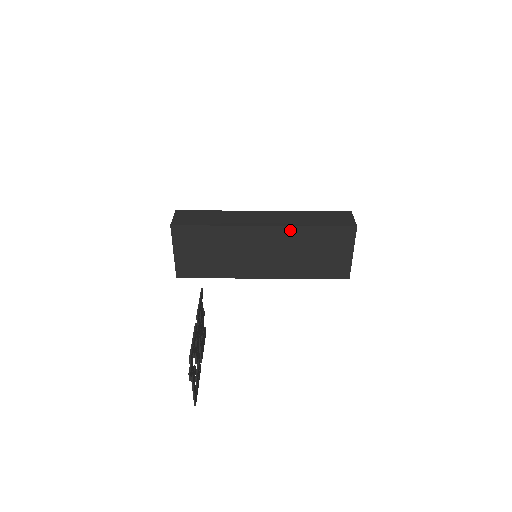
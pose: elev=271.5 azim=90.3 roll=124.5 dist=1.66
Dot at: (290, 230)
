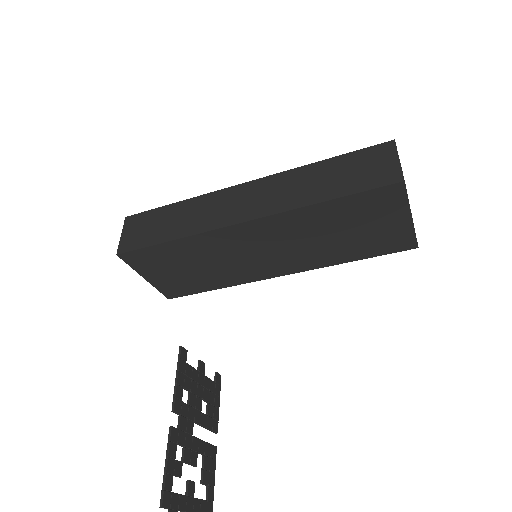
Dot at: (288, 216)
